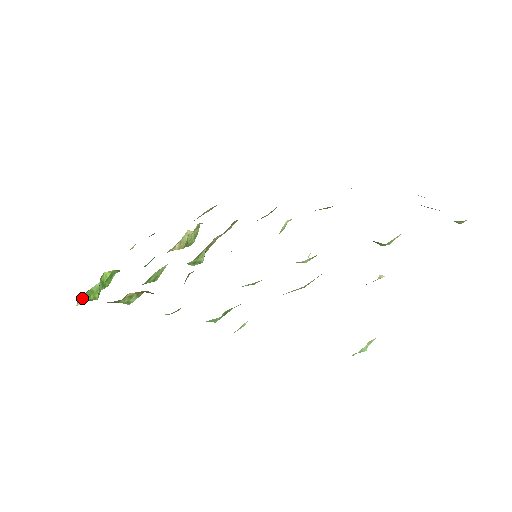
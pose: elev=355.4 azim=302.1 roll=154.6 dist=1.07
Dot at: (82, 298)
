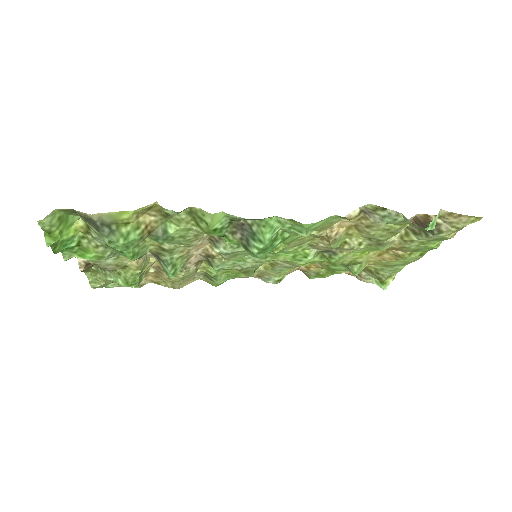
Dot at: (54, 216)
